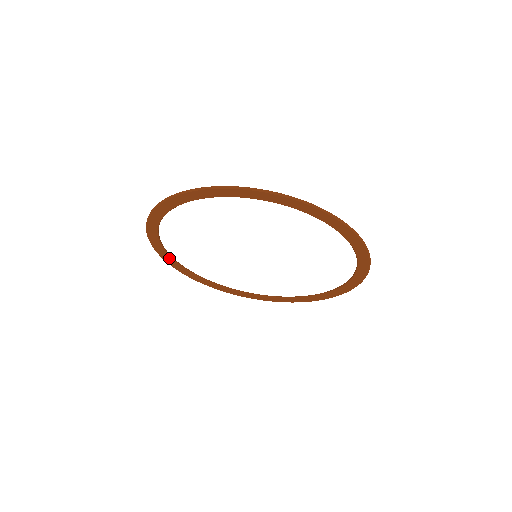
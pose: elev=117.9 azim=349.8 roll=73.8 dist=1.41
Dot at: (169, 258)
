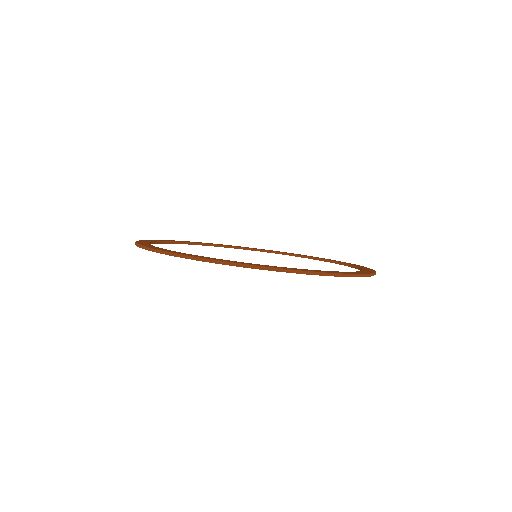
Dot at: occluded
